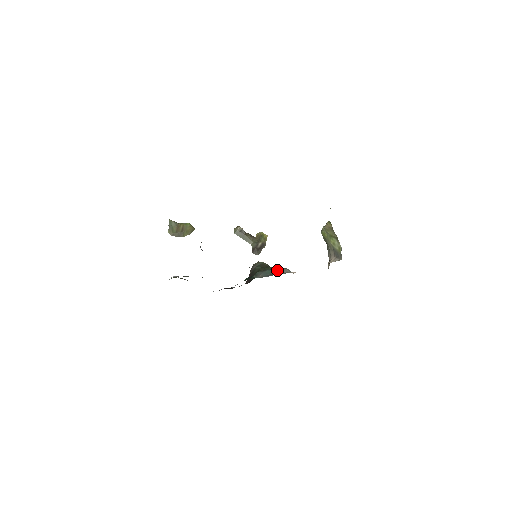
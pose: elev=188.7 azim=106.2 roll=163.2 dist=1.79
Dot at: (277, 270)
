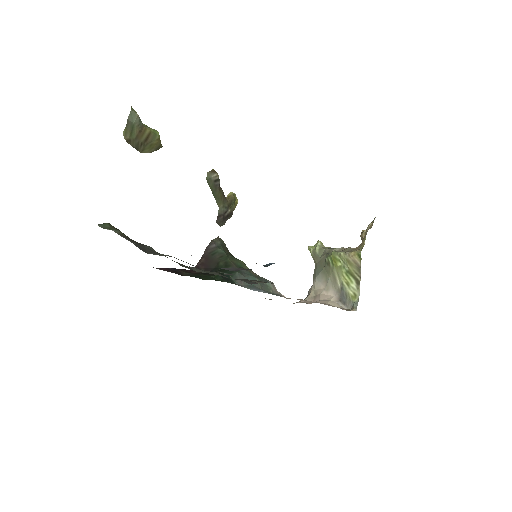
Dot at: (263, 281)
